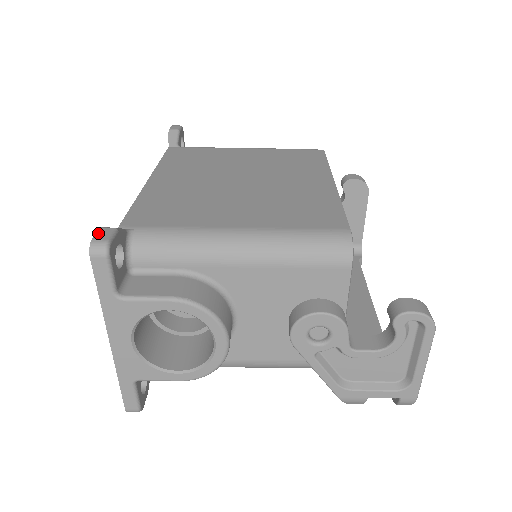
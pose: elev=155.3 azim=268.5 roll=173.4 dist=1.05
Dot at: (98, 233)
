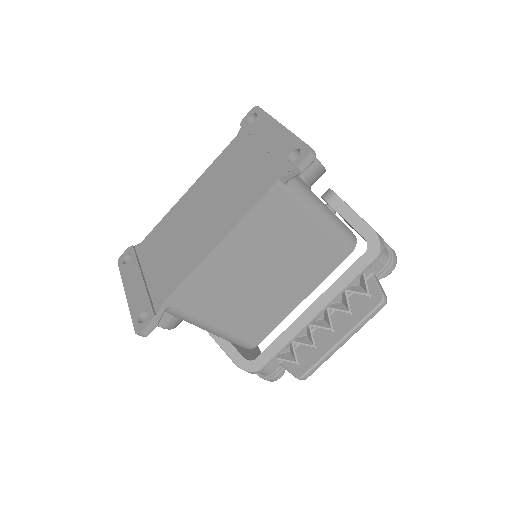
Dot at: (248, 114)
